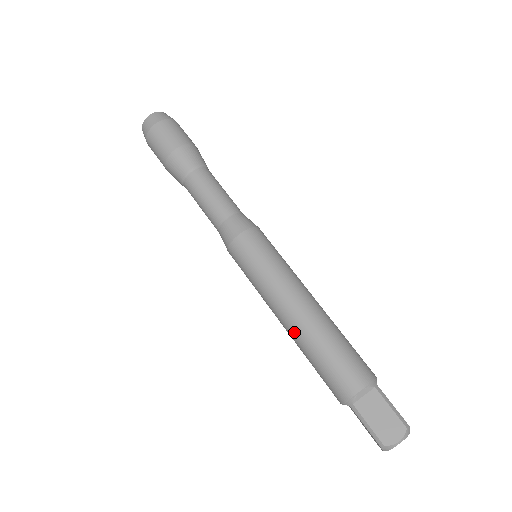
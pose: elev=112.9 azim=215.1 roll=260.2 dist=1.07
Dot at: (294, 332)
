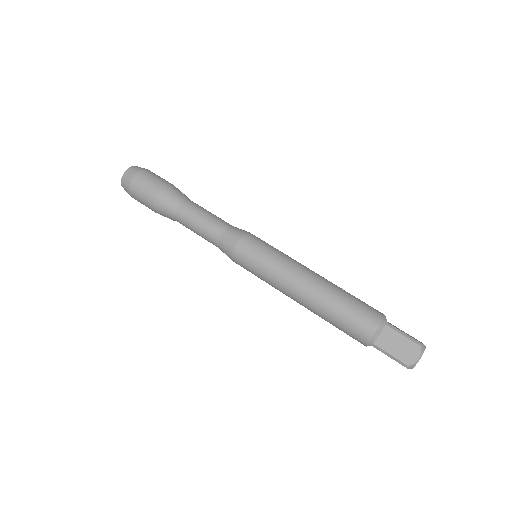
Dot at: (308, 306)
